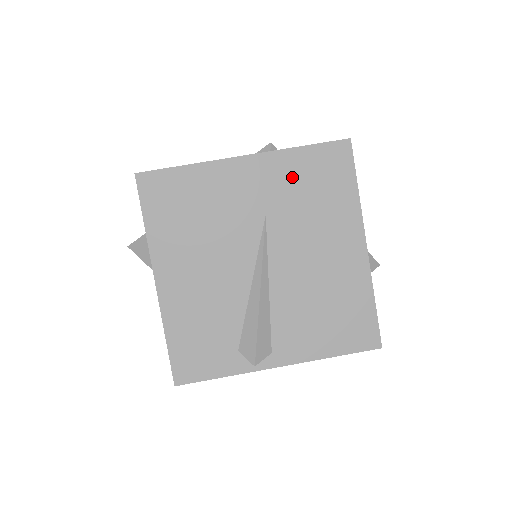
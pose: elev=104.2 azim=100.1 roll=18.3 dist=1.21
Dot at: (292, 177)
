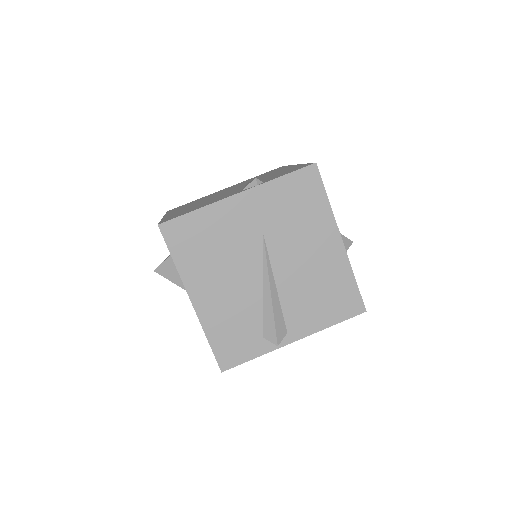
Dot at: (277, 202)
